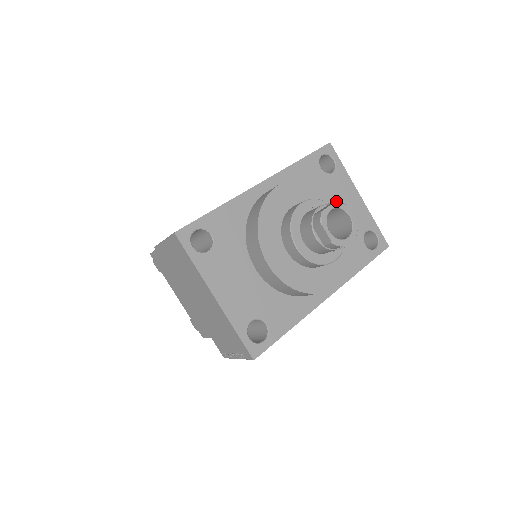
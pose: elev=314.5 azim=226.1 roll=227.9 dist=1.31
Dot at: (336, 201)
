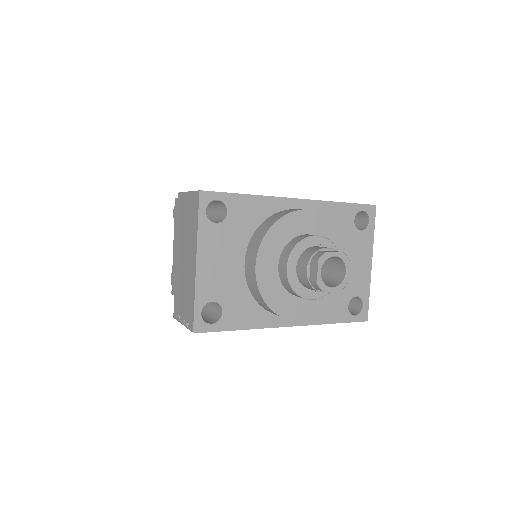
Dot at: (343, 252)
